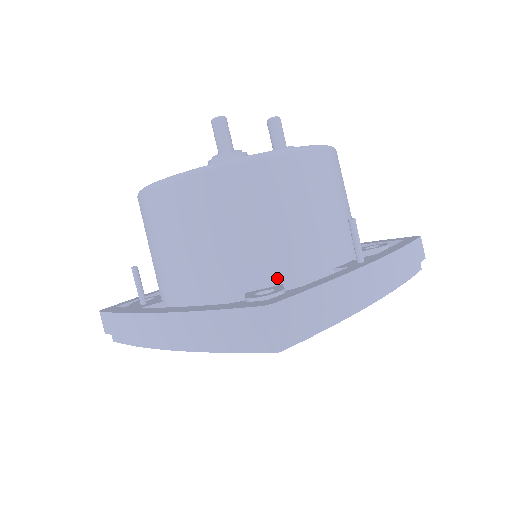
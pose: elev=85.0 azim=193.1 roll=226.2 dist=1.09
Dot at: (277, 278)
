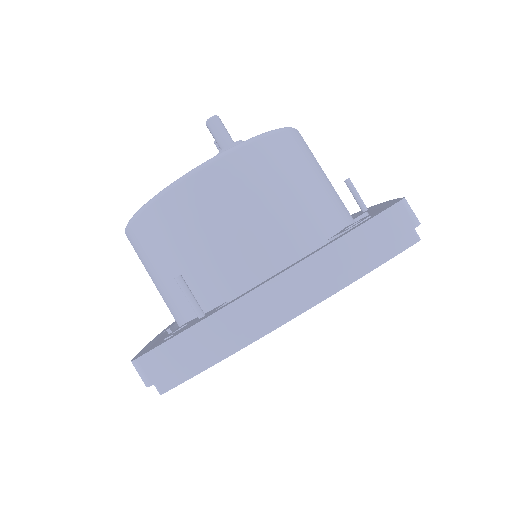
Dot at: (341, 223)
